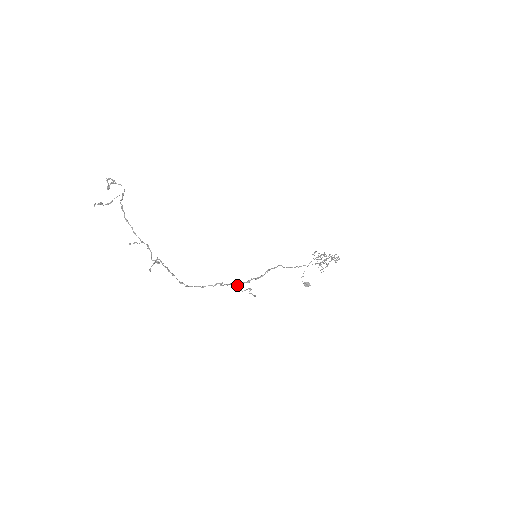
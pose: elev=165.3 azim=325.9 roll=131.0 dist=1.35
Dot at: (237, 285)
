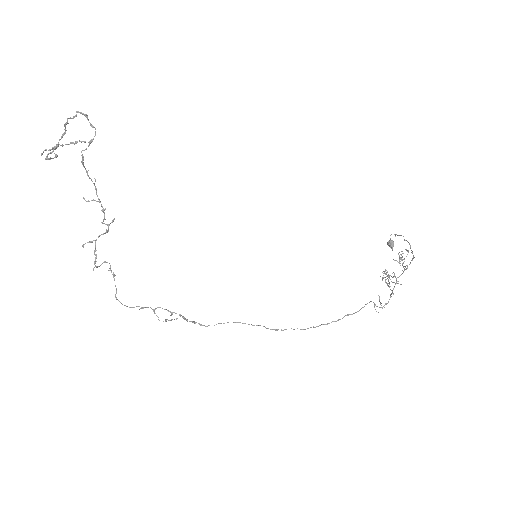
Dot at: (159, 307)
